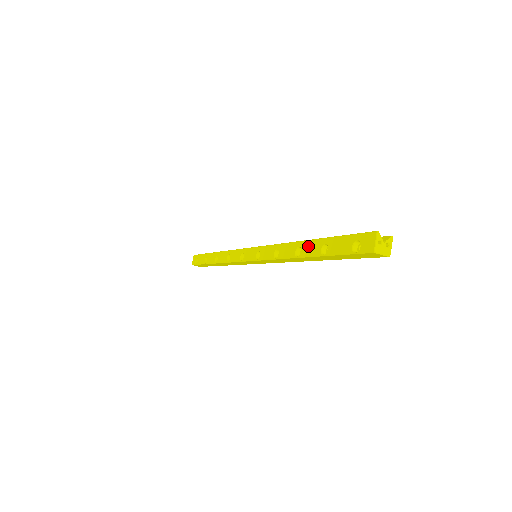
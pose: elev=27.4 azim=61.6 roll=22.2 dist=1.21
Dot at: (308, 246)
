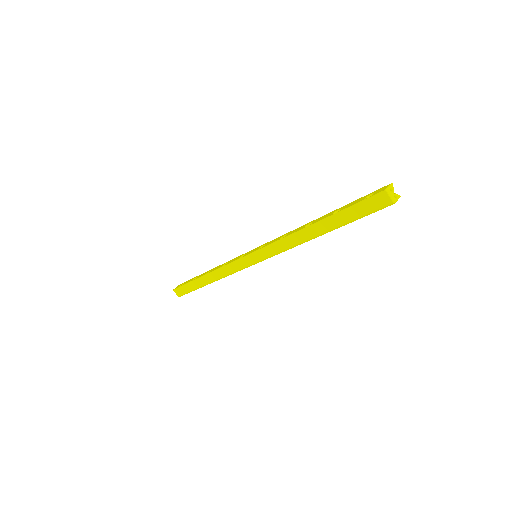
Dot at: (321, 217)
